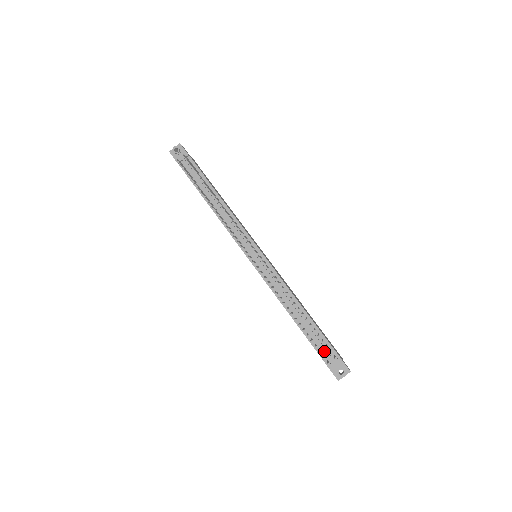
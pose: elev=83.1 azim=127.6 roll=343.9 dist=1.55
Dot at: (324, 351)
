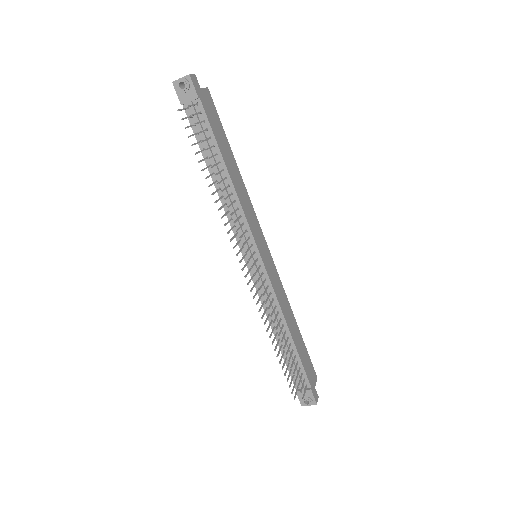
Dot at: (298, 377)
